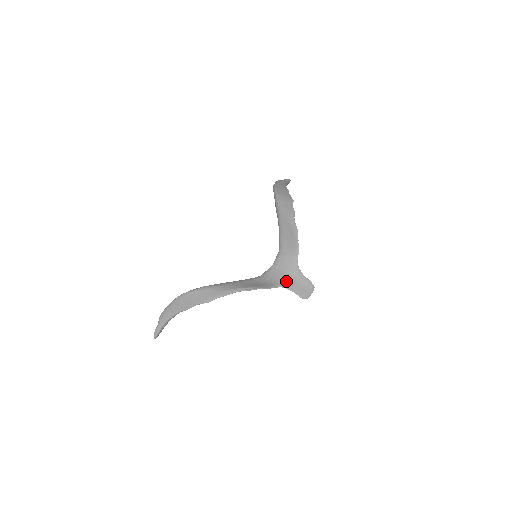
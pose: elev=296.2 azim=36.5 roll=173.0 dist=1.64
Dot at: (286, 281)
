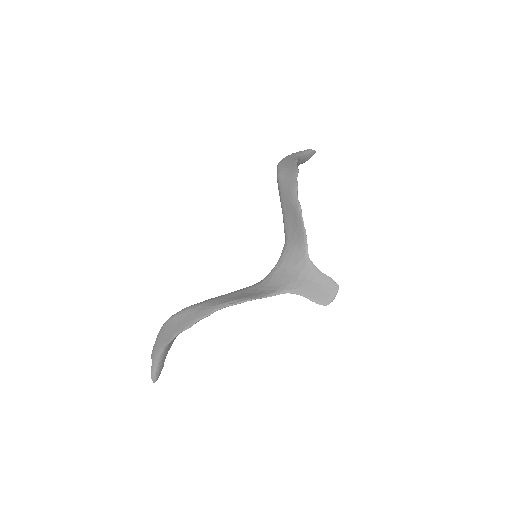
Dot at: (293, 283)
